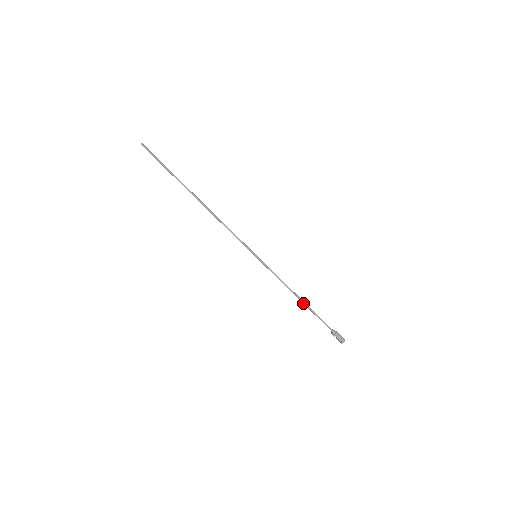
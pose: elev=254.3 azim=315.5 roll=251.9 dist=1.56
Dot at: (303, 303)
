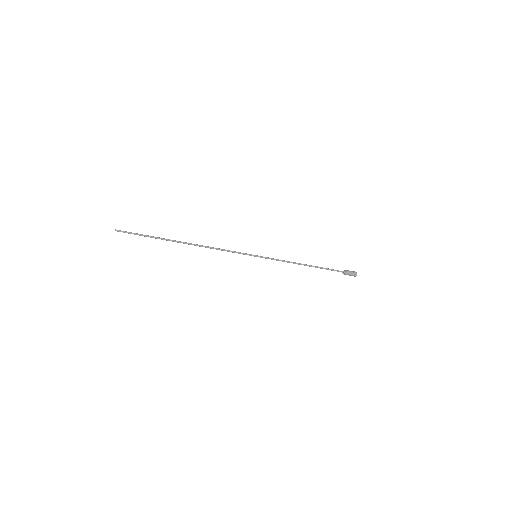
Dot at: occluded
